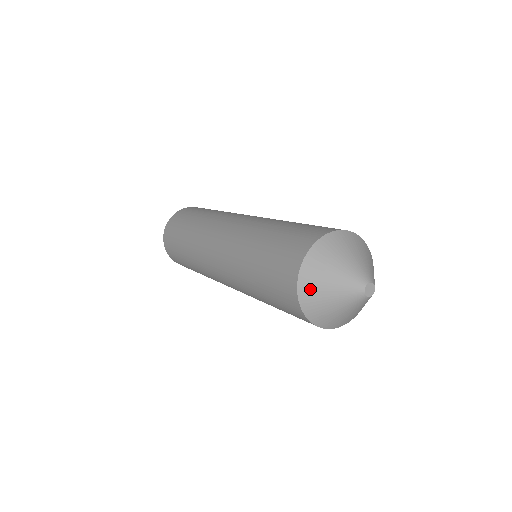
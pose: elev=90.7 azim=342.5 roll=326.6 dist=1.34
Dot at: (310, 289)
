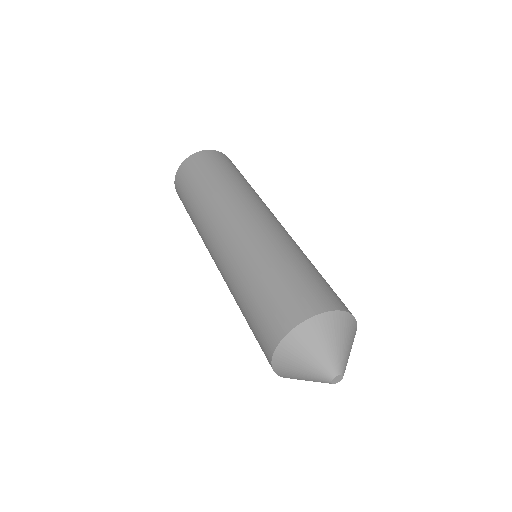
Dot at: (306, 335)
